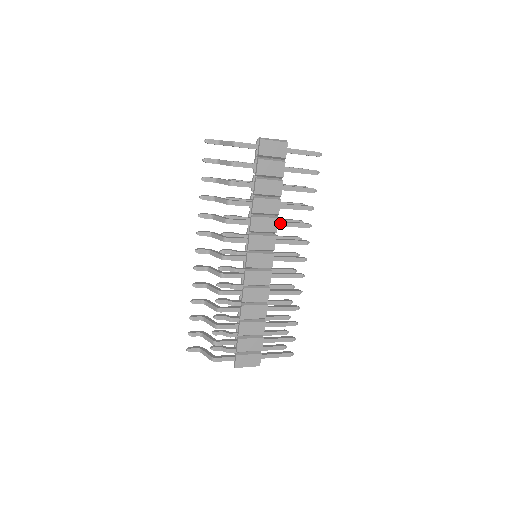
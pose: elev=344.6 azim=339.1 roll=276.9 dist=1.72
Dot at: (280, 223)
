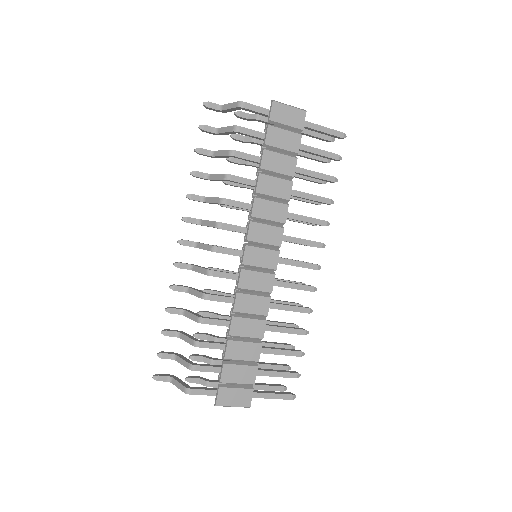
Dot at: (290, 214)
